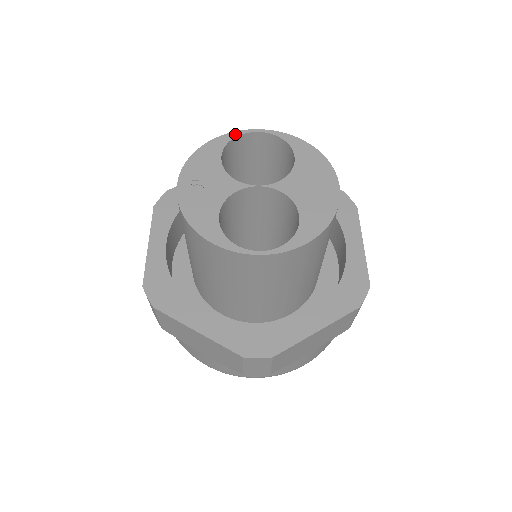
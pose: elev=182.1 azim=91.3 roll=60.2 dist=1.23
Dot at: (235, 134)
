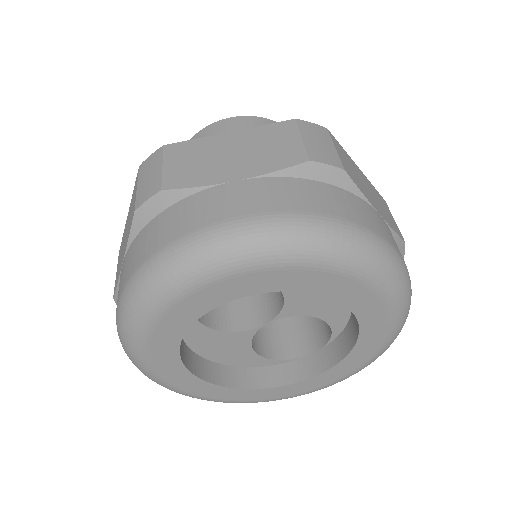
Dot at: occluded
